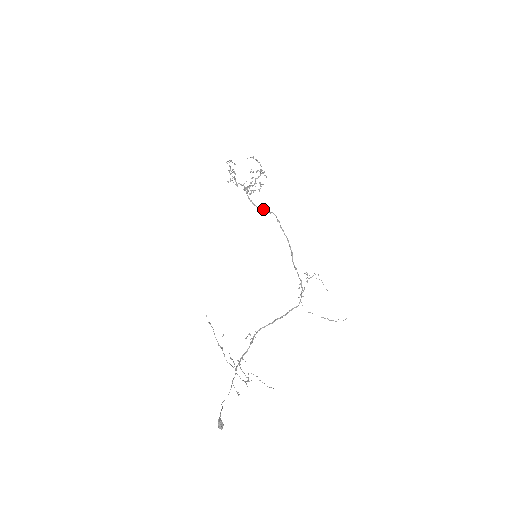
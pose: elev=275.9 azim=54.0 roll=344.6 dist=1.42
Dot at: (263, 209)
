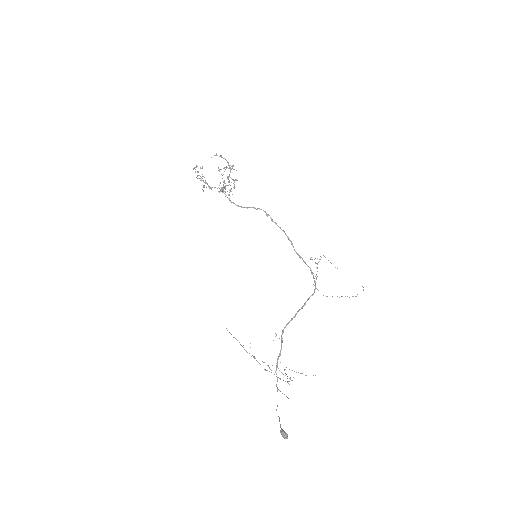
Dot at: (248, 207)
